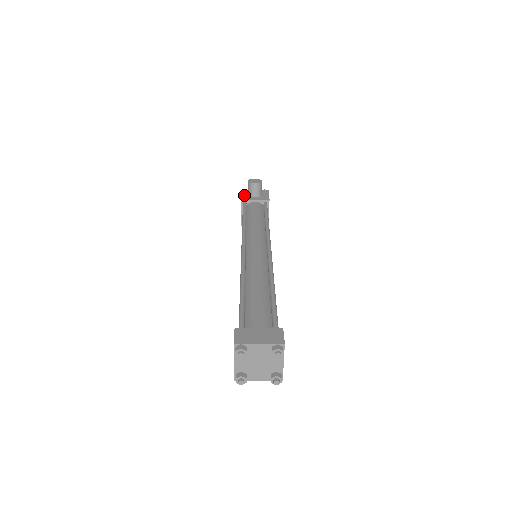
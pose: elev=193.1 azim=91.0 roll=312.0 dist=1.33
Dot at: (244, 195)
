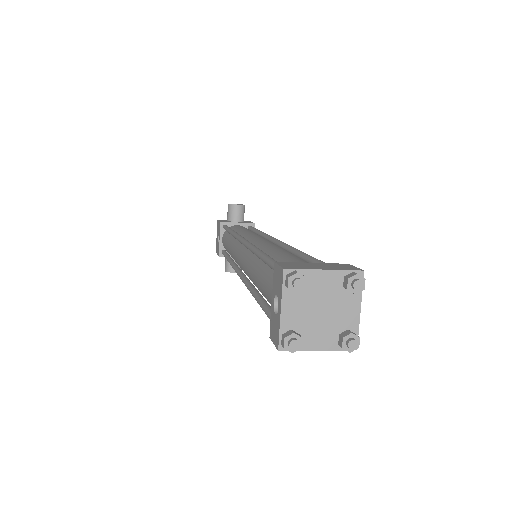
Dot at: occluded
